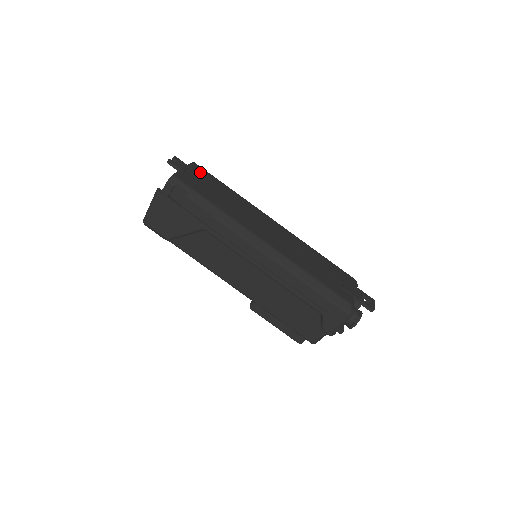
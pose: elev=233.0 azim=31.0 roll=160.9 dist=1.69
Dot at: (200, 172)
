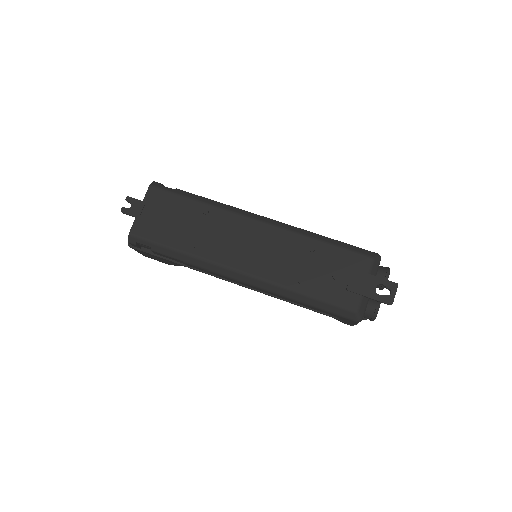
Dot at: (159, 200)
